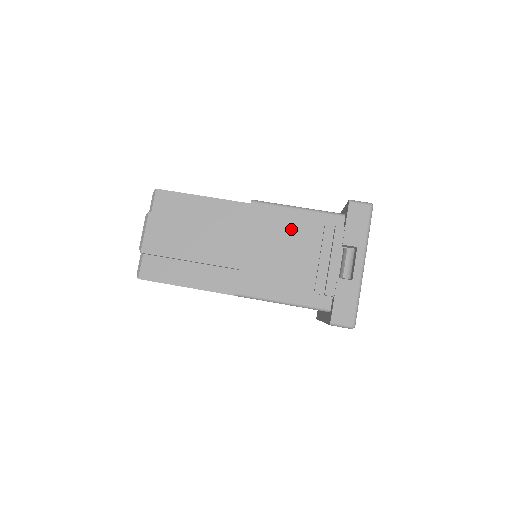
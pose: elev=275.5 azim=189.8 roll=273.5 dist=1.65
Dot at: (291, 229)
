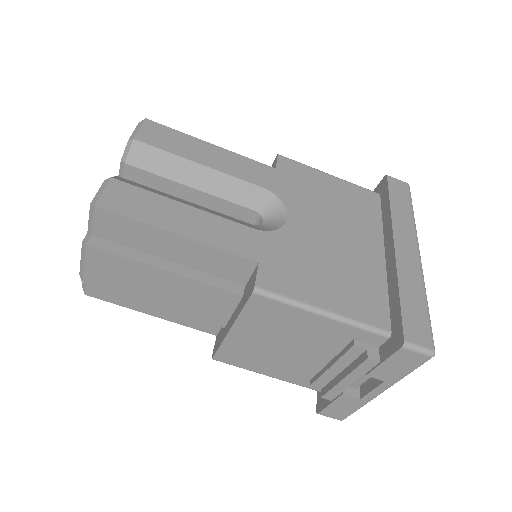
Dot at: (304, 331)
